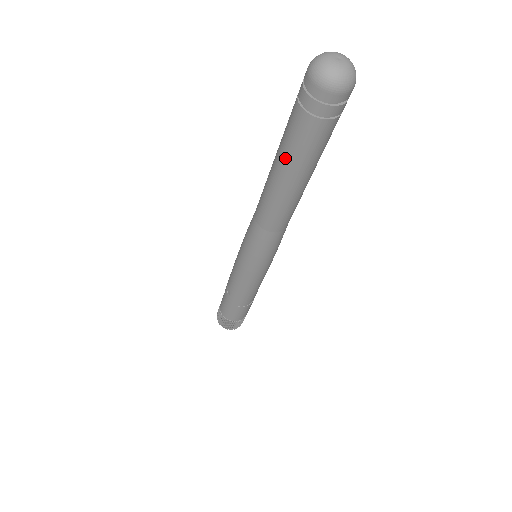
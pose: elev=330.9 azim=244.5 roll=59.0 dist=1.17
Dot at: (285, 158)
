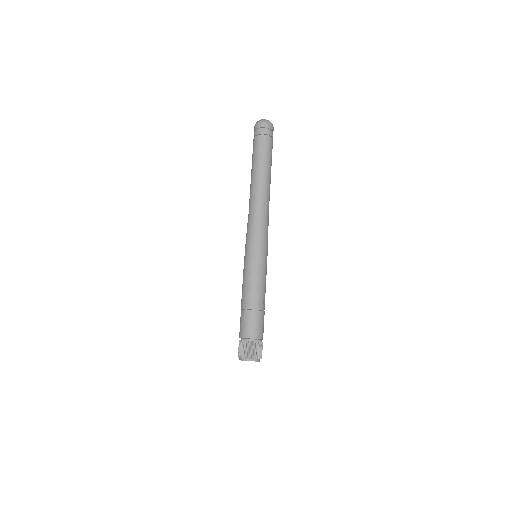
Dot at: (252, 164)
